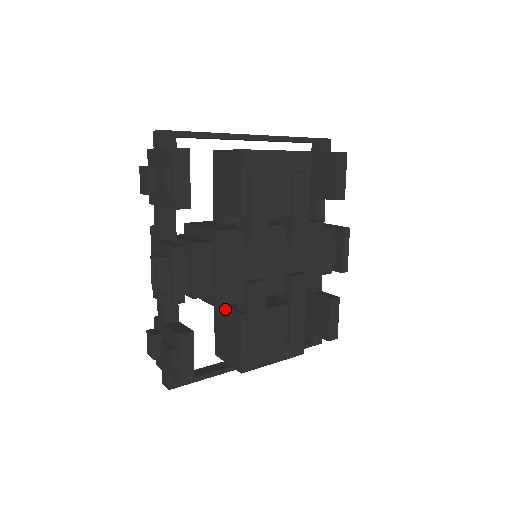
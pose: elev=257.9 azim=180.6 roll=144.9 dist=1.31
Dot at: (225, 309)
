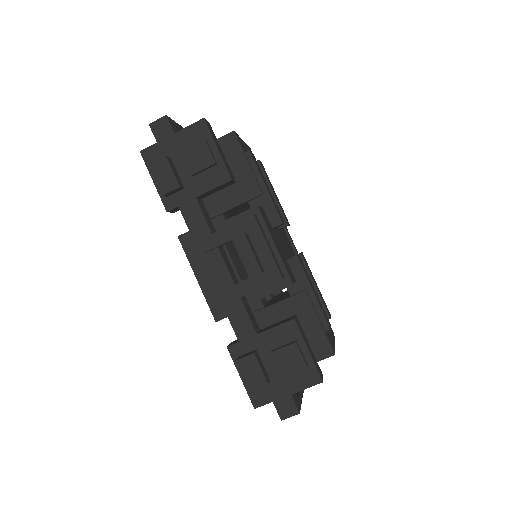
Dot at: (276, 307)
